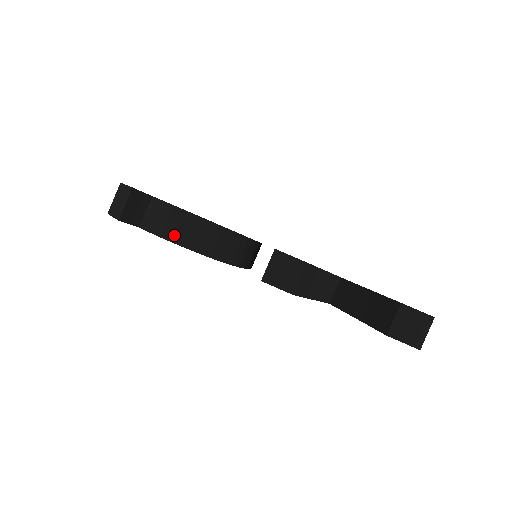
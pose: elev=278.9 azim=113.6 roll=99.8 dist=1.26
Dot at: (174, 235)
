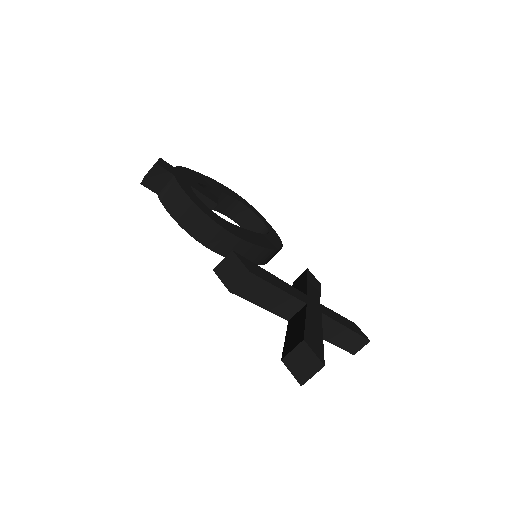
Dot at: (173, 209)
